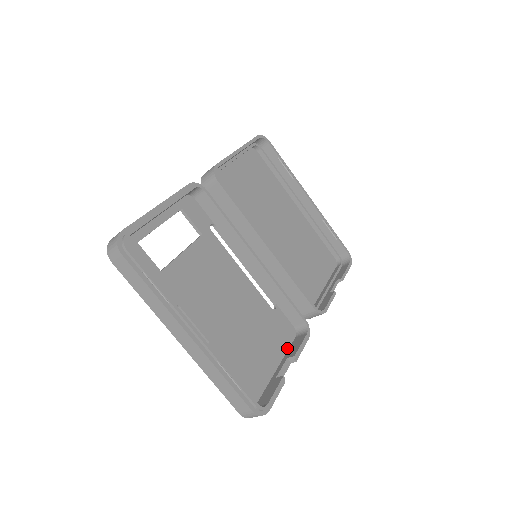
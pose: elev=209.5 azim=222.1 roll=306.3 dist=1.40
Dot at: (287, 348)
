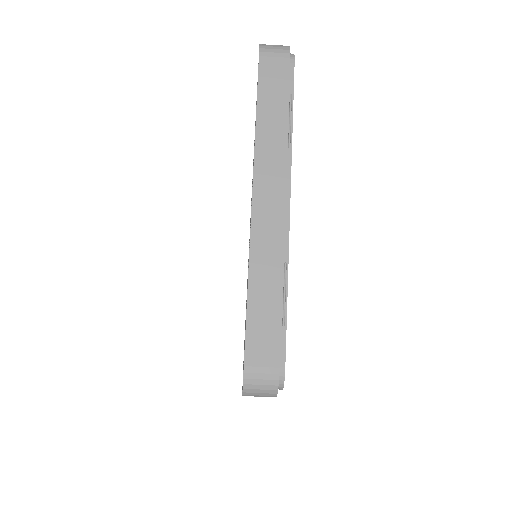
Dot at: occluded
